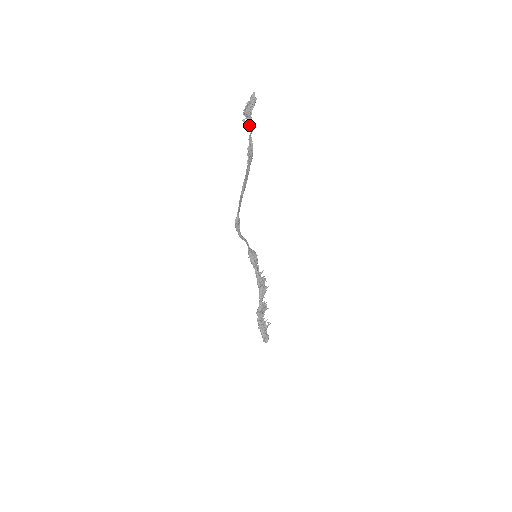
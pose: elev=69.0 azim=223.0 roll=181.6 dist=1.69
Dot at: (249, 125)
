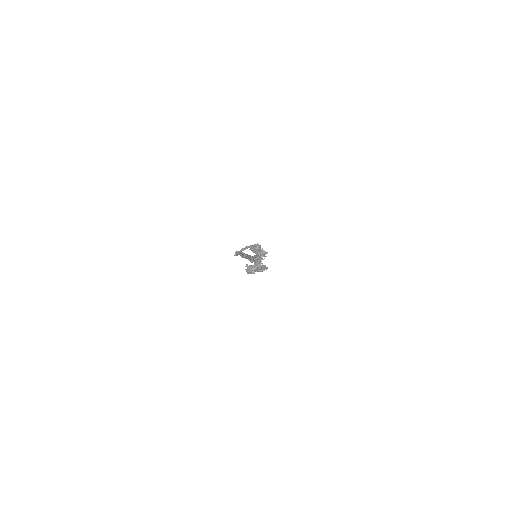
Dot at: occluded
